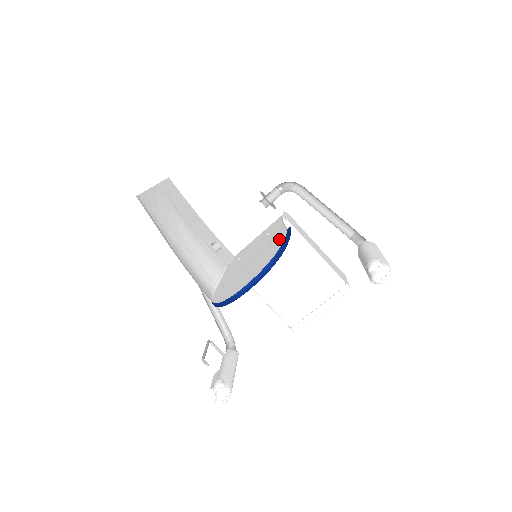
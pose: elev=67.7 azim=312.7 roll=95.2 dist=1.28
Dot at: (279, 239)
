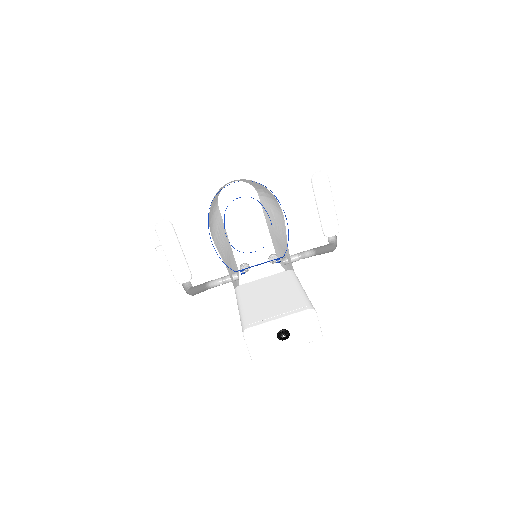
Dot at: occluded
